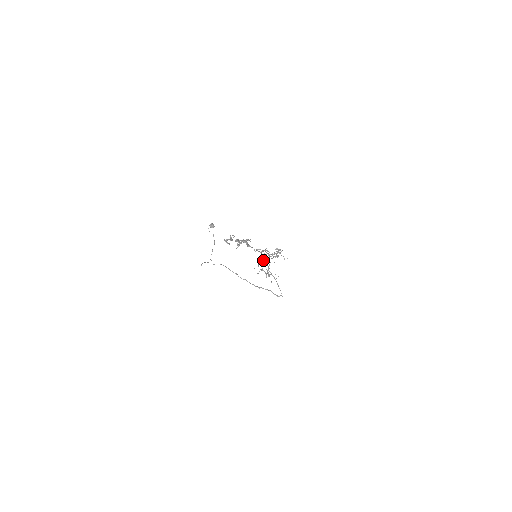
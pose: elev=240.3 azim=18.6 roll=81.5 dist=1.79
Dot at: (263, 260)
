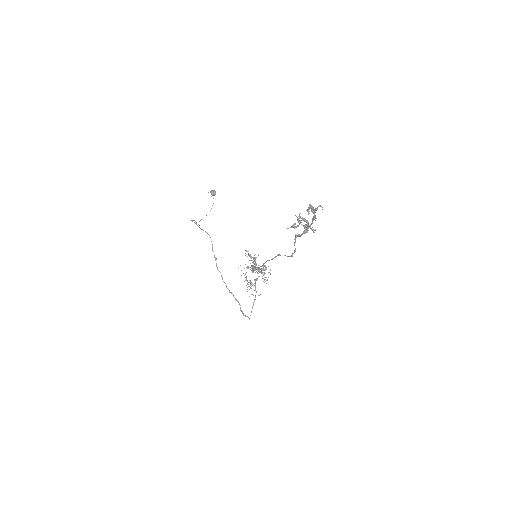
Dot at: occluded
